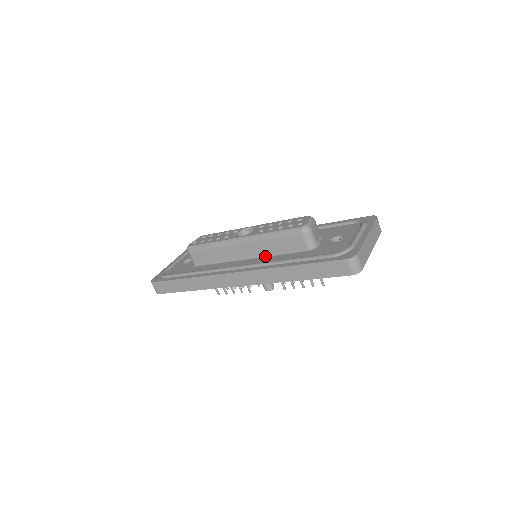
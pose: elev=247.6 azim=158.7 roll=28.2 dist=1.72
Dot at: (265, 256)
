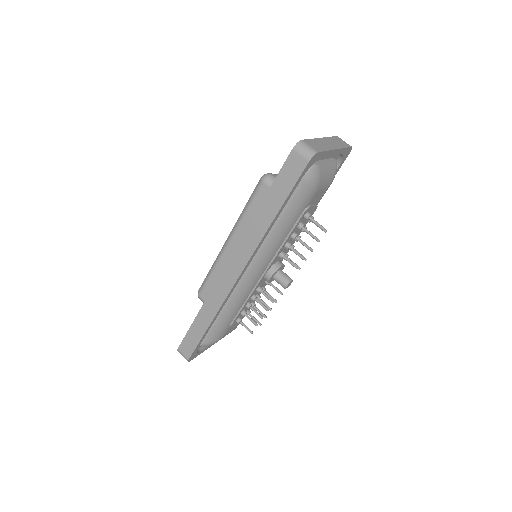
Dot at: occluded
